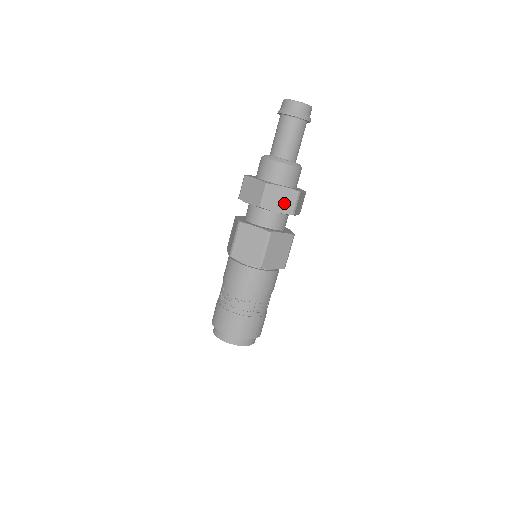
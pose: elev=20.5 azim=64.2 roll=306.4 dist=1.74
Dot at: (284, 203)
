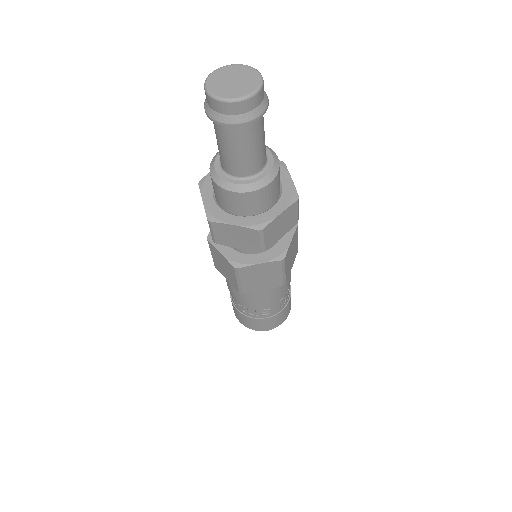
Dot at: (243, 240)
